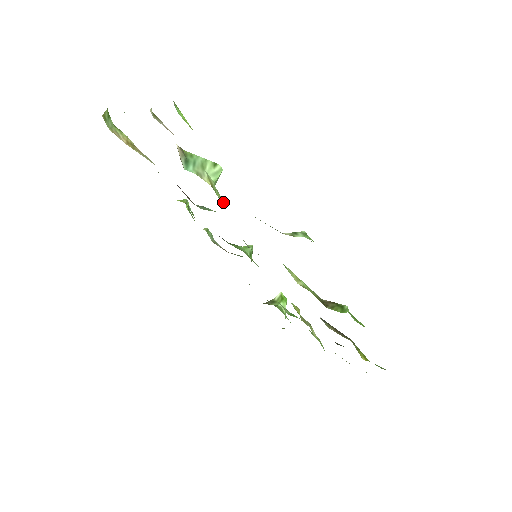
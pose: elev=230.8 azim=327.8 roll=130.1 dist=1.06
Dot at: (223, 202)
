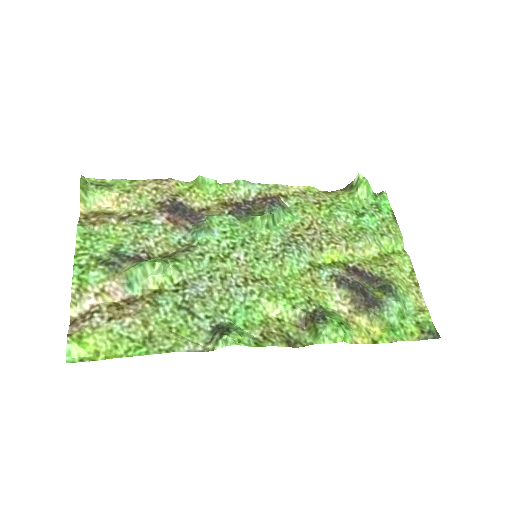
Dot at: (182, 278)
